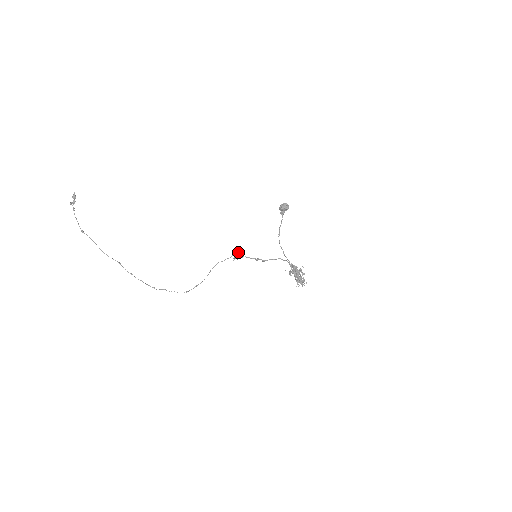
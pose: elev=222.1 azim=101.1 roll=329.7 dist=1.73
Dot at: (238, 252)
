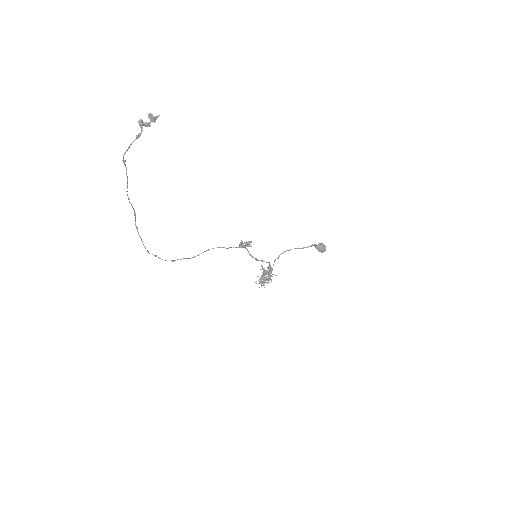
Dot at: (247, 244)
